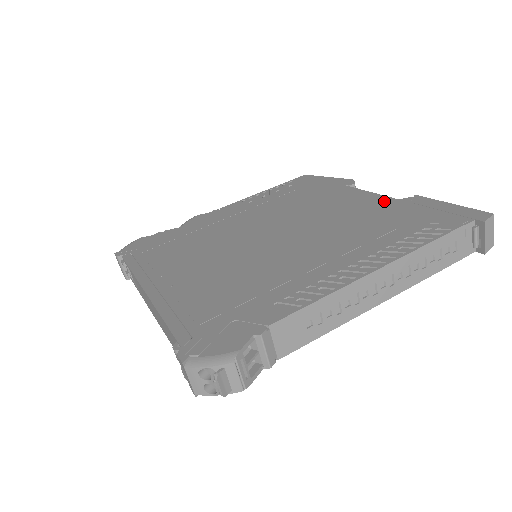
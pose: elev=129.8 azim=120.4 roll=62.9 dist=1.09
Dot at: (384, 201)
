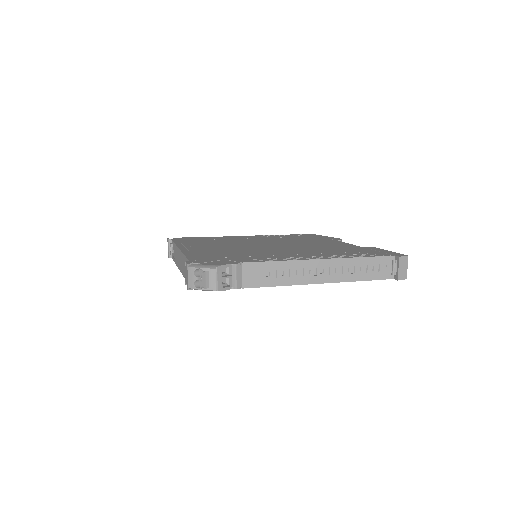
Dot at: (350, 245)
